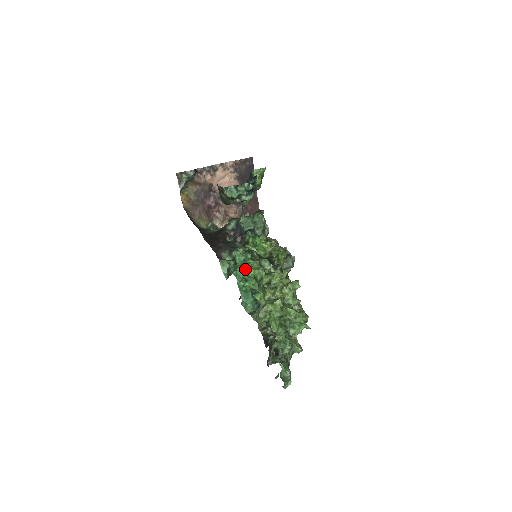
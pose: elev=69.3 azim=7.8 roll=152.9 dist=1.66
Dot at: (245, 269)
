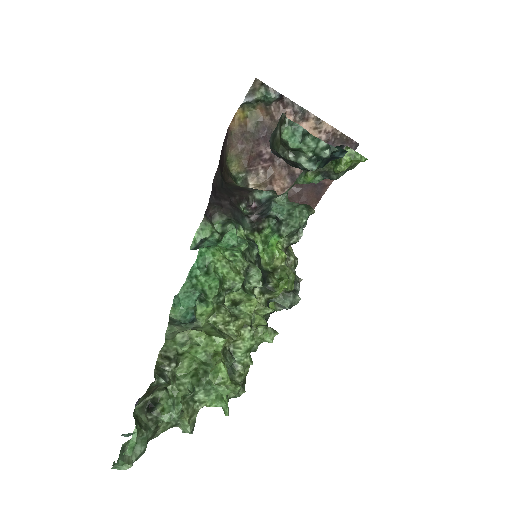
Dot at: (221, 258)
